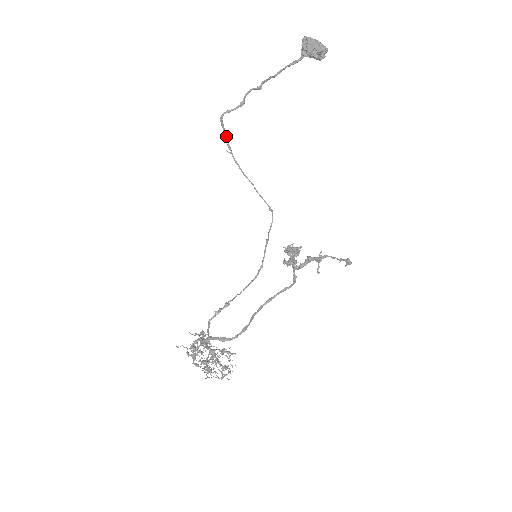
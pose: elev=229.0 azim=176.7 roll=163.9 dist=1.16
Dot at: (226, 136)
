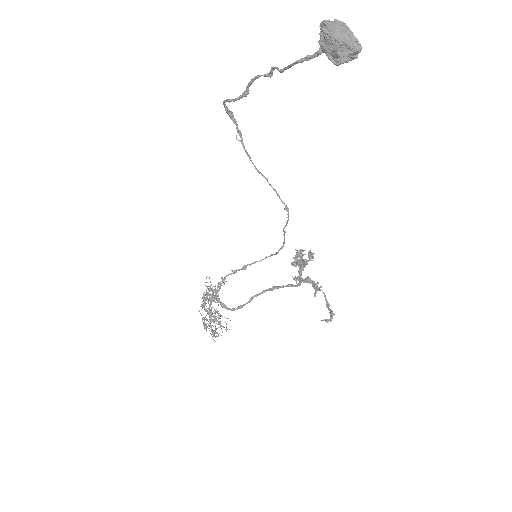
Dot at: (234, 123)
